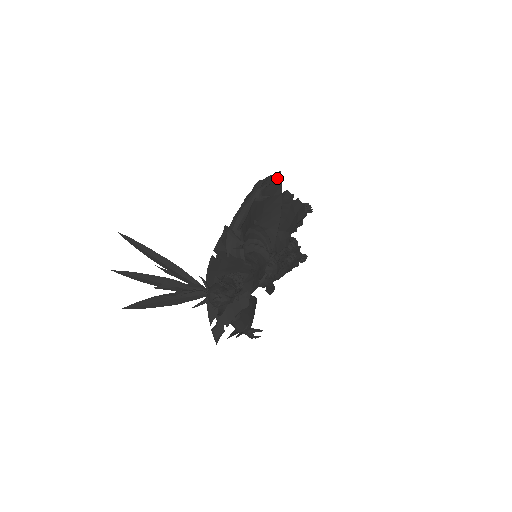
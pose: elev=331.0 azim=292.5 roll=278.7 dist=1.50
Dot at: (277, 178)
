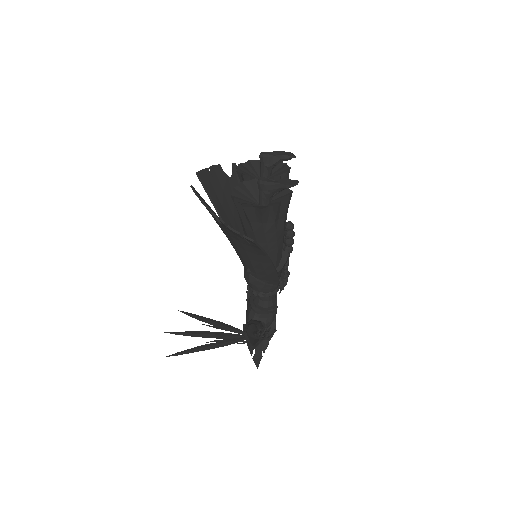
Dot at: (252, 244)
